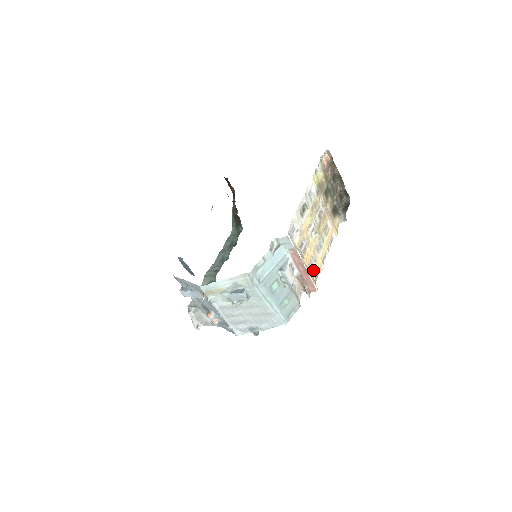
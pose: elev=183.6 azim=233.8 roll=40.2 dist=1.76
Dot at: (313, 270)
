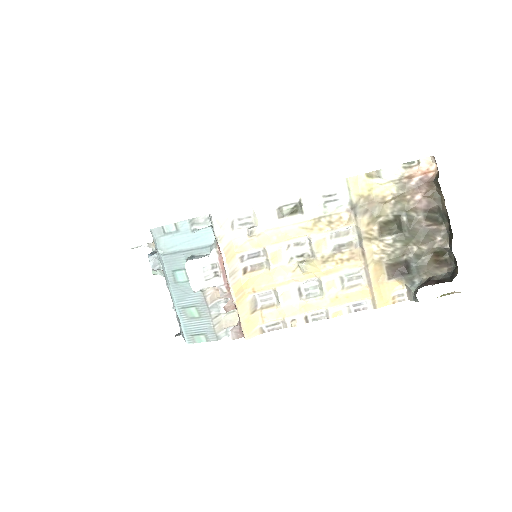
Dot at: (265, 309)
